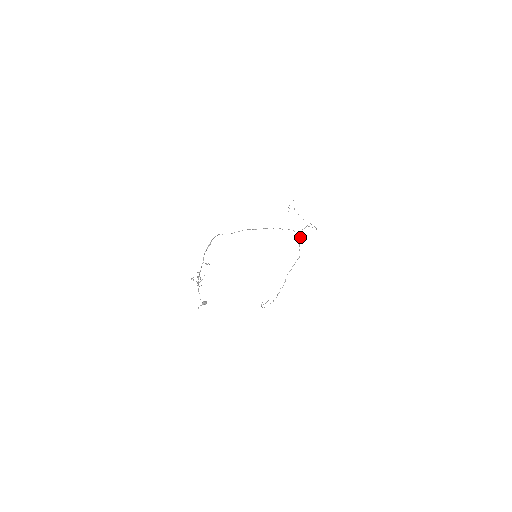
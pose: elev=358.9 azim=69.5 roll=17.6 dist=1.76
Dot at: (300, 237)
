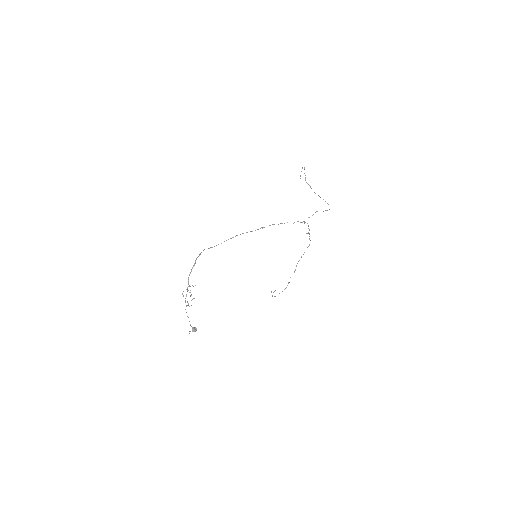
Dot at: (308, 226)
